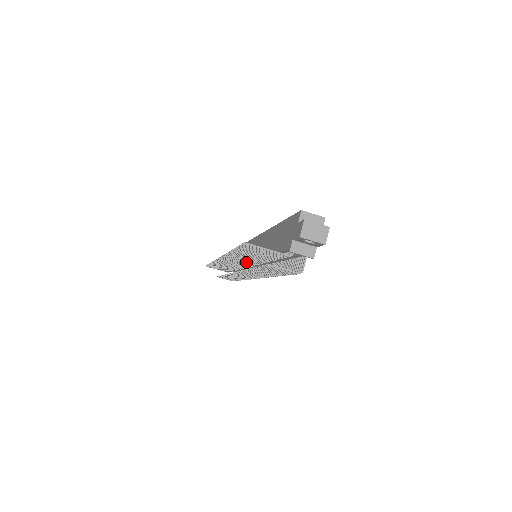
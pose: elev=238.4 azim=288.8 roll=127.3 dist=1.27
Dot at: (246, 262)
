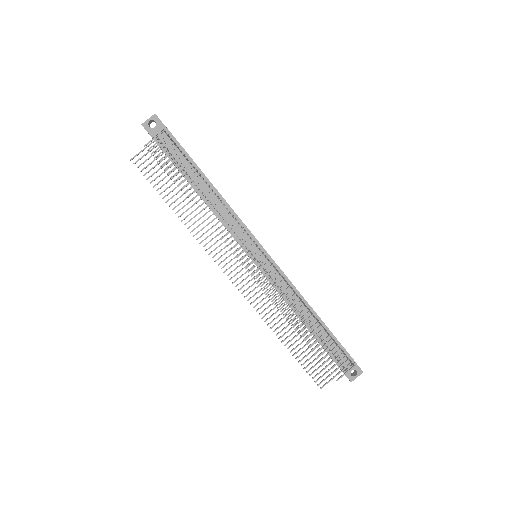
Dot at: occluded
